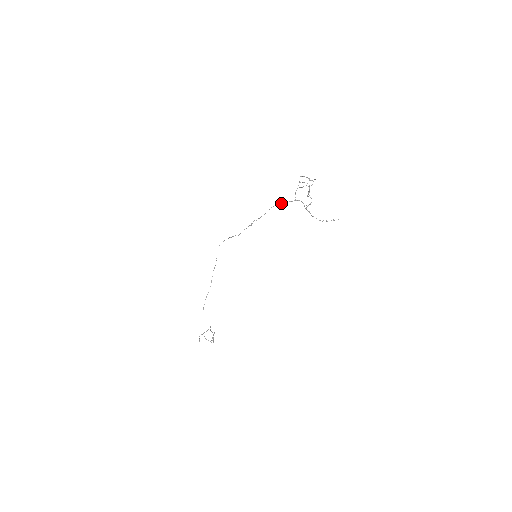
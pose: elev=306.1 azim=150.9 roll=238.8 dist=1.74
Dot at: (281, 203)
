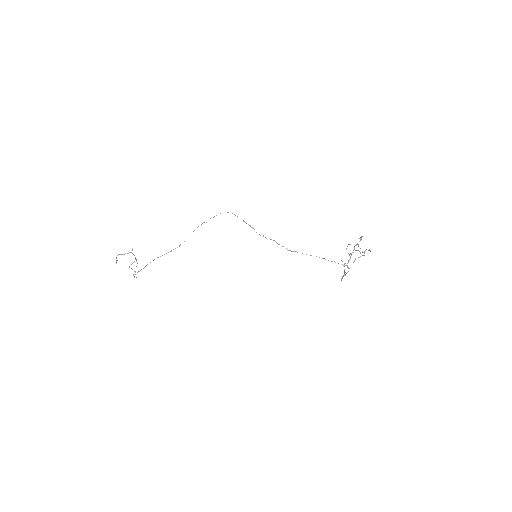
Dot at: occluded
